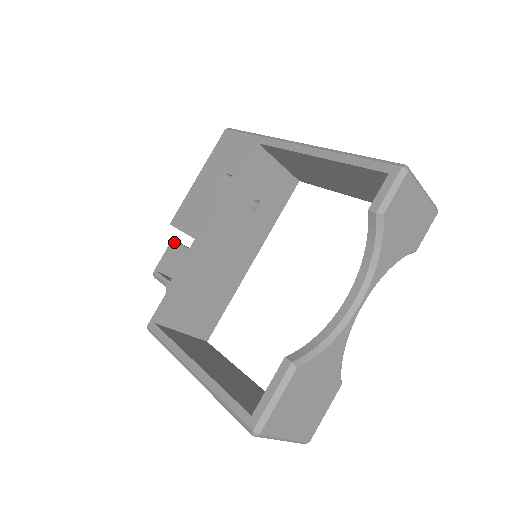
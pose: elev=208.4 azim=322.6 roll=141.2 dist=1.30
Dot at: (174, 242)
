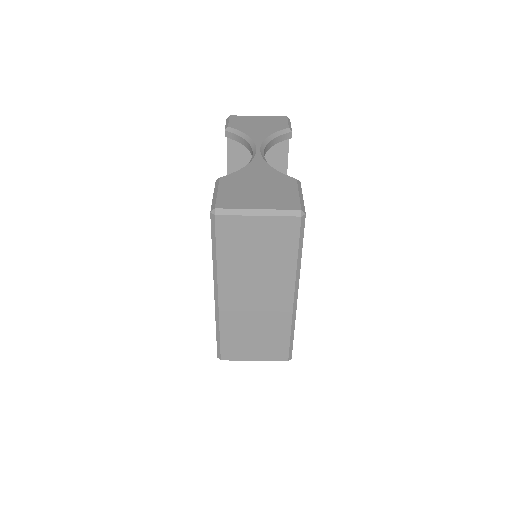
Dot at: occluded
